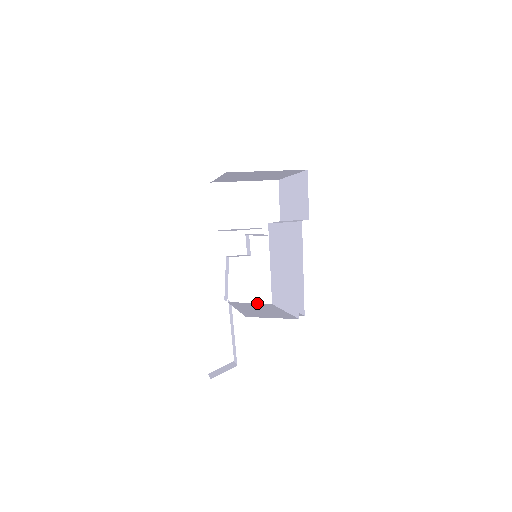
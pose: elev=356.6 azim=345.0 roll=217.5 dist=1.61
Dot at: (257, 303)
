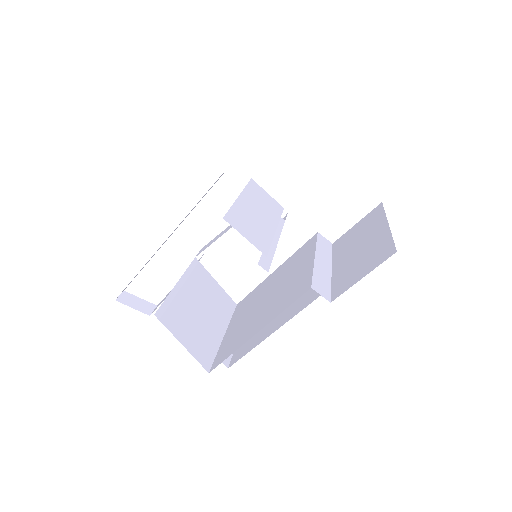
Dot at: occluded
